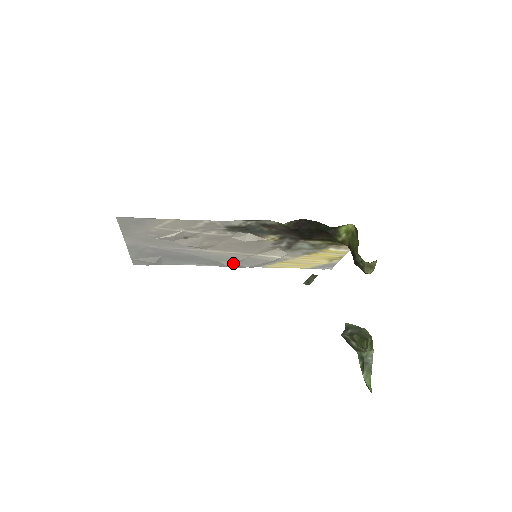
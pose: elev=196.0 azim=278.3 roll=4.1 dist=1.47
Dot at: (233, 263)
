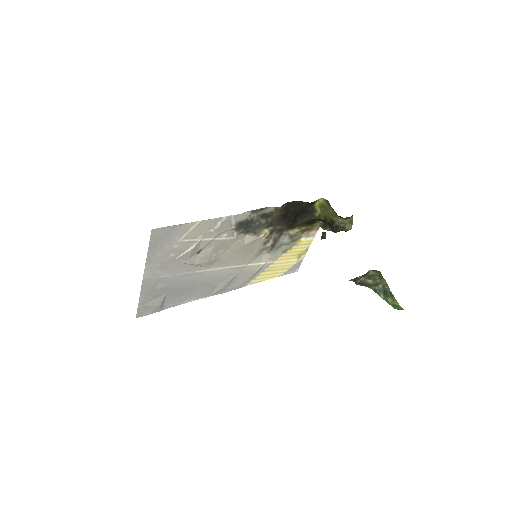
Dot at: (227, 284)
